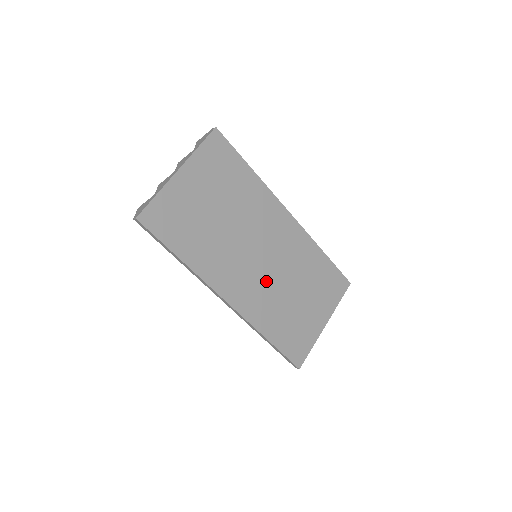
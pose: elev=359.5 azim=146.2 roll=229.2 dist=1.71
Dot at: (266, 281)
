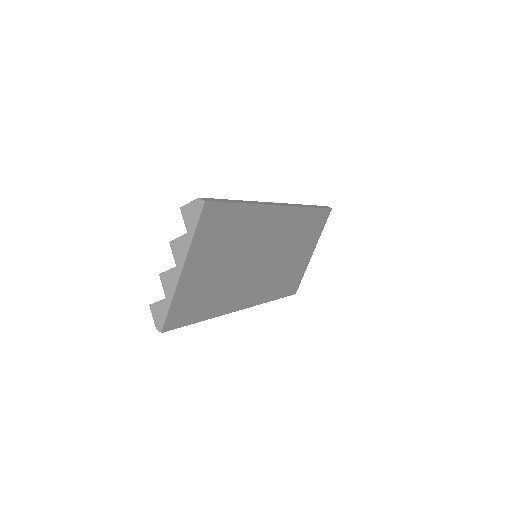
Dot at: (268, 270)
